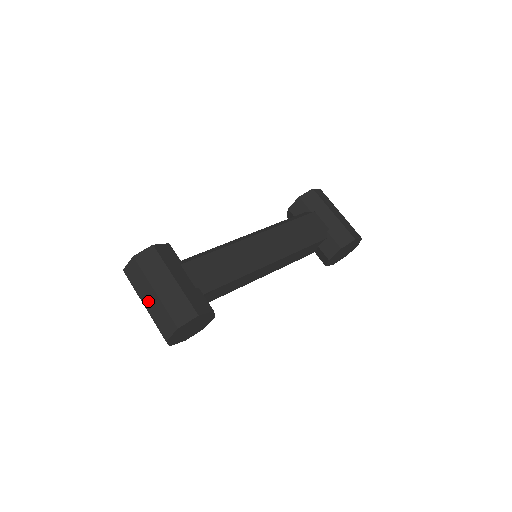
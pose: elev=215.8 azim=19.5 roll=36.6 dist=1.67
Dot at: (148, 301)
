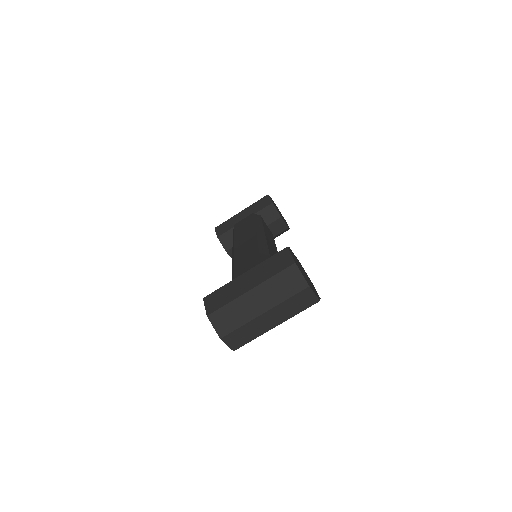
Dot at: (260, 304)
